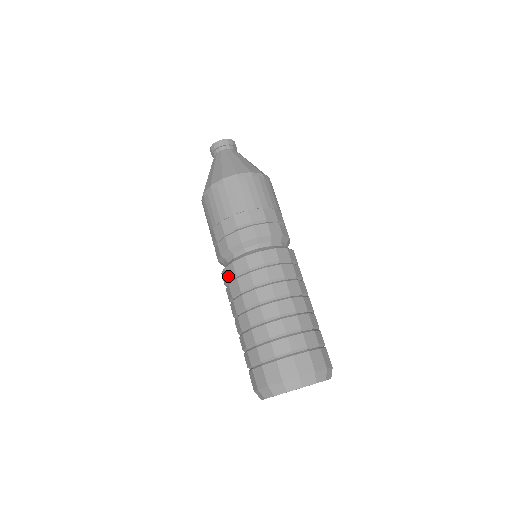
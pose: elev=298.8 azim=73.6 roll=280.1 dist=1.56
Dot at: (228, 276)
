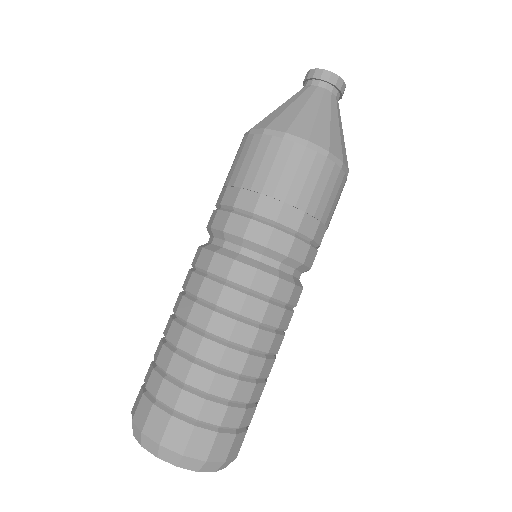
Dot at: occluded
